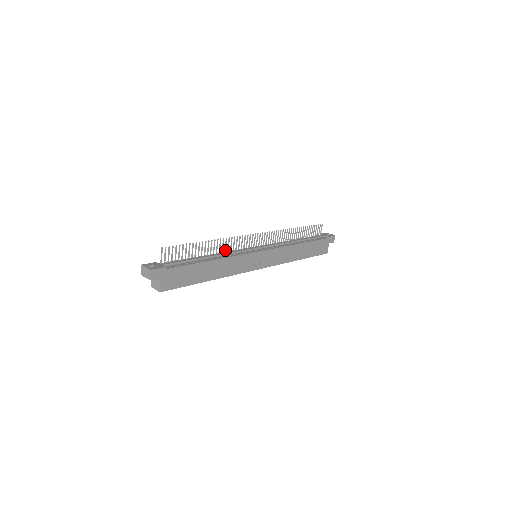
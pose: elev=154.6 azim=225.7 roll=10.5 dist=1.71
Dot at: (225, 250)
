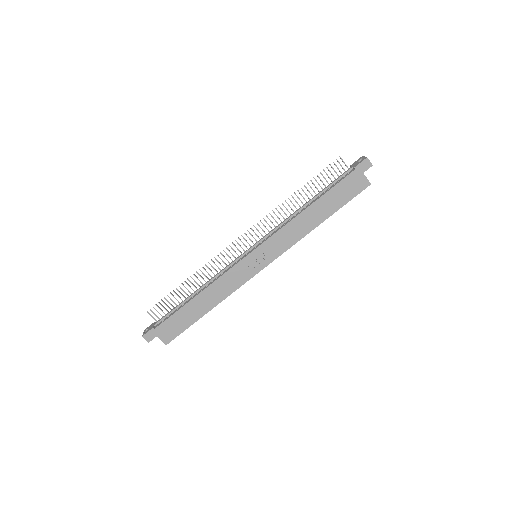
Dot at: (214, 274)
